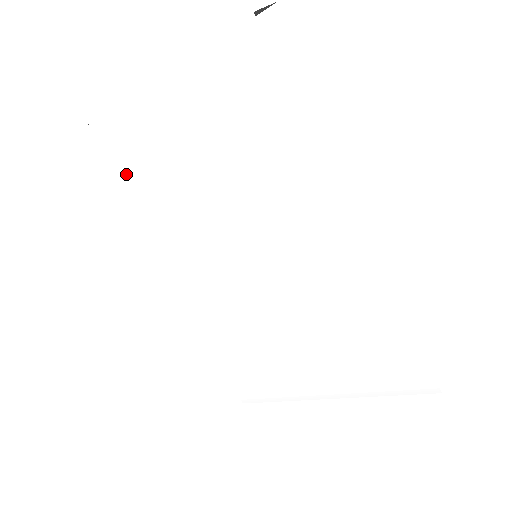
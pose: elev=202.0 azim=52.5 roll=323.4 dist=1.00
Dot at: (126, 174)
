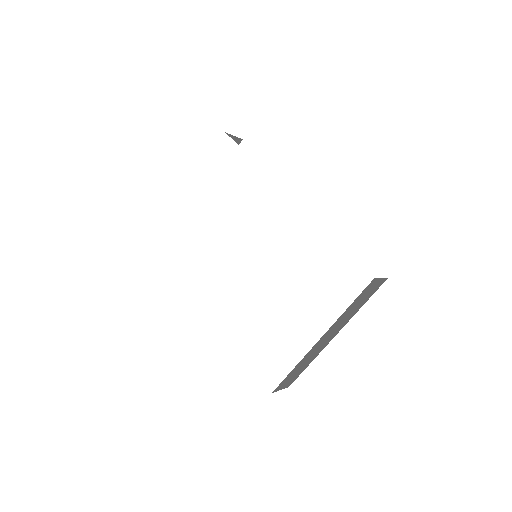
Dot at: (188, 232)
